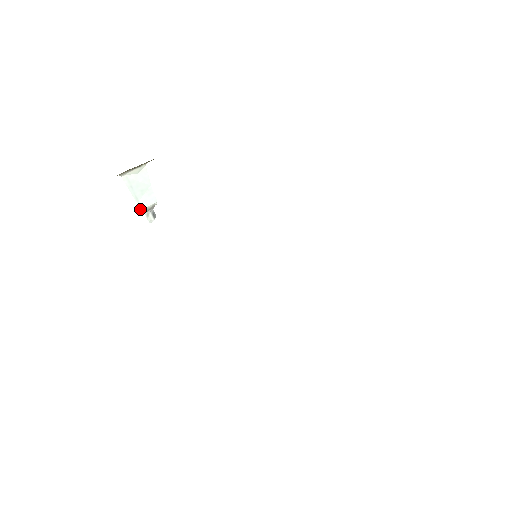
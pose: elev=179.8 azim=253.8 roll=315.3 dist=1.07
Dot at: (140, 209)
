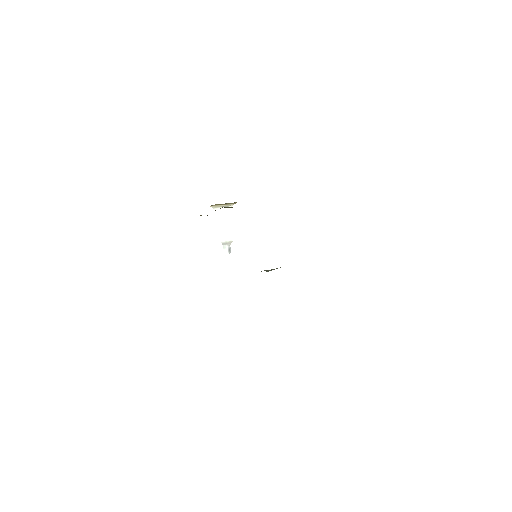
Dot at: (220, 240)
